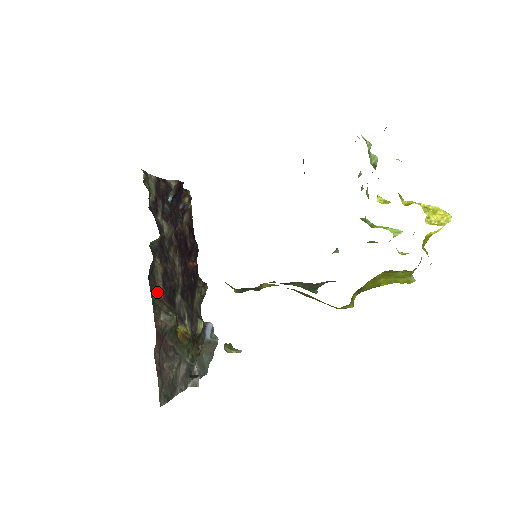
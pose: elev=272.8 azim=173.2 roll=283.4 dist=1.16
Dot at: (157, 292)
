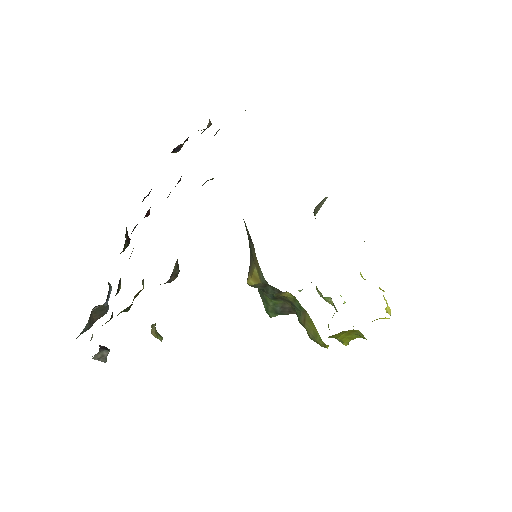
Dot at: occluded
